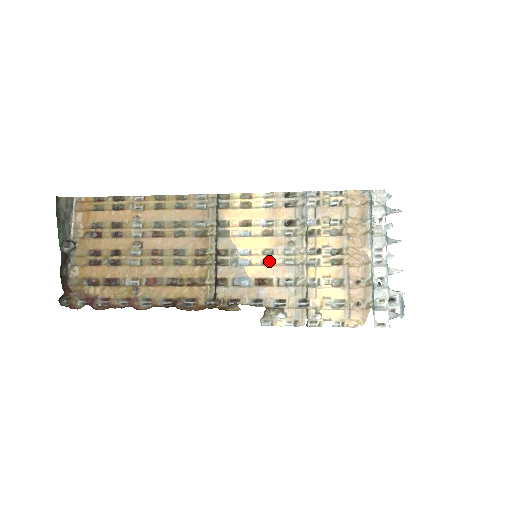
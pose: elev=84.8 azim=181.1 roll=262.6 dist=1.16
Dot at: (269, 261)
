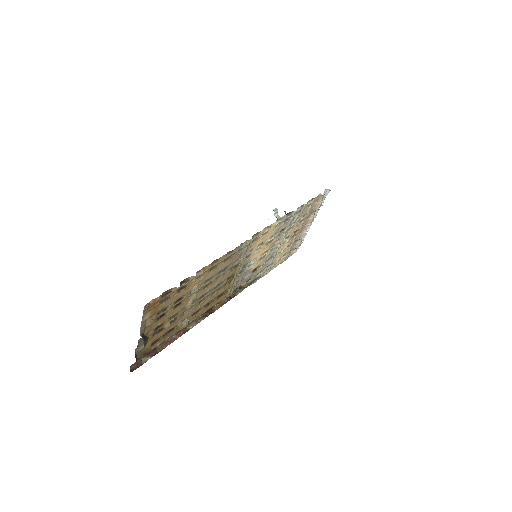
Dot at: (263, 256)
